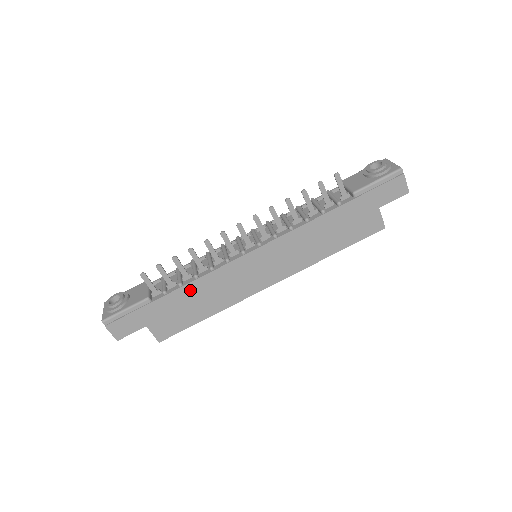
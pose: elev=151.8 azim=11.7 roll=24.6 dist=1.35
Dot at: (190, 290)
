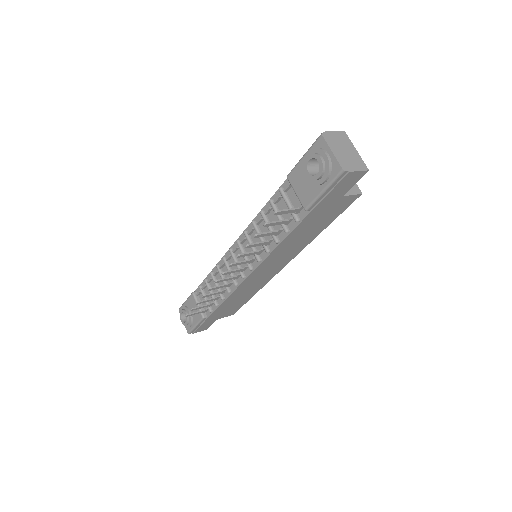
Dot at: (226, 303)
